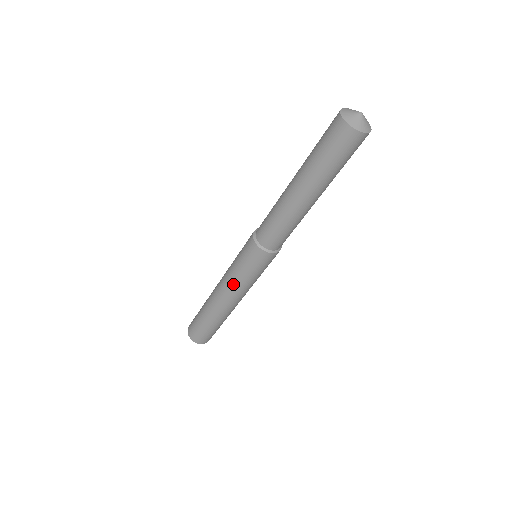
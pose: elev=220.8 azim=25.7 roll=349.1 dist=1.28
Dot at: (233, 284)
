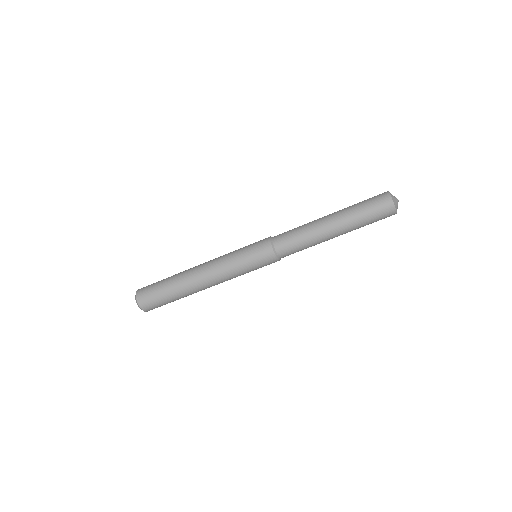
Dot at: (225, 266)
